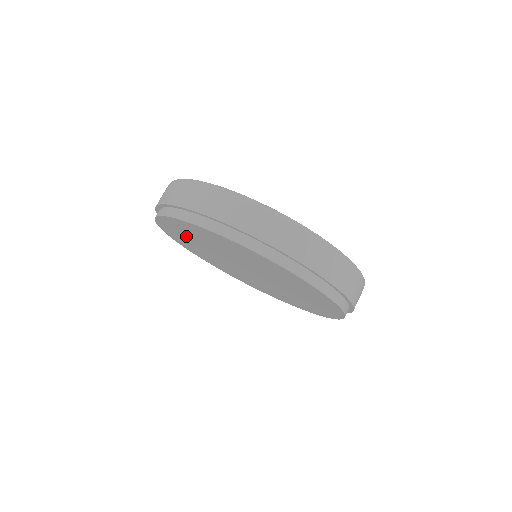
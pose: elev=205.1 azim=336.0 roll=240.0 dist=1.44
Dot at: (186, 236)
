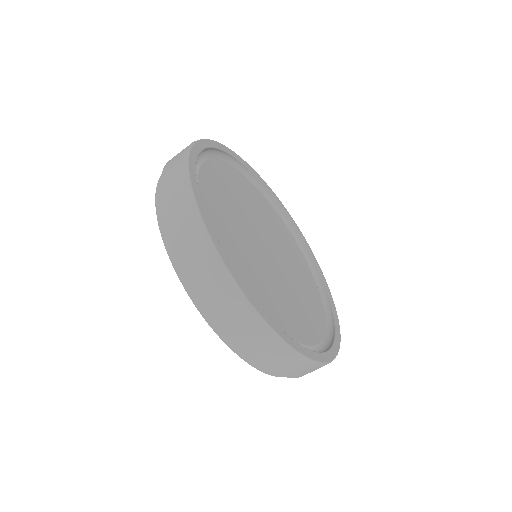
Dot at: occluded
